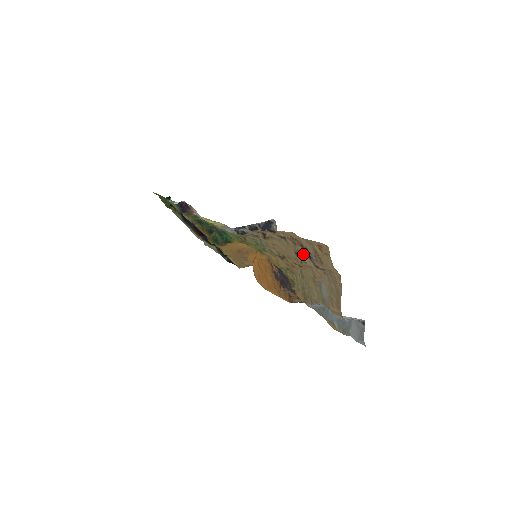
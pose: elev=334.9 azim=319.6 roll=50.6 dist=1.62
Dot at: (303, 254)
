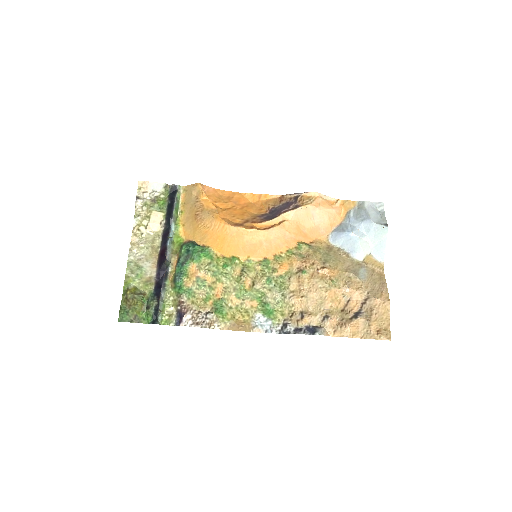
Dot at: (351, 313)
